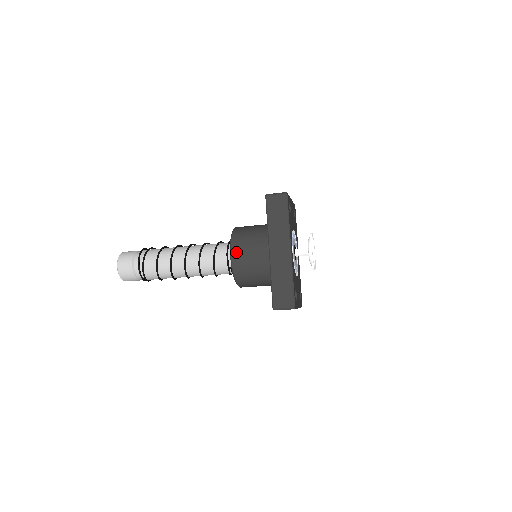
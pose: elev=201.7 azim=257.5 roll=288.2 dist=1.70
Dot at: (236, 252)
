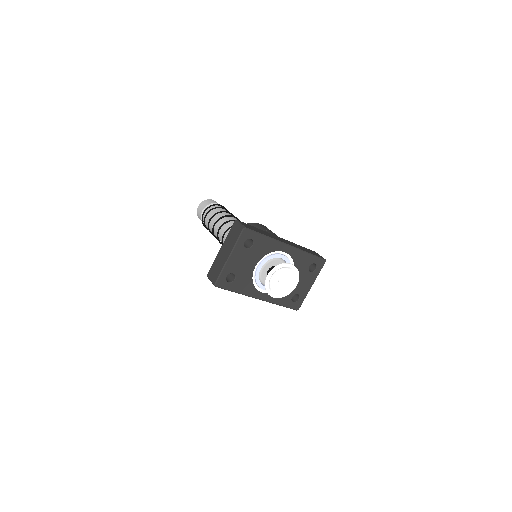
Dot at: occluded
